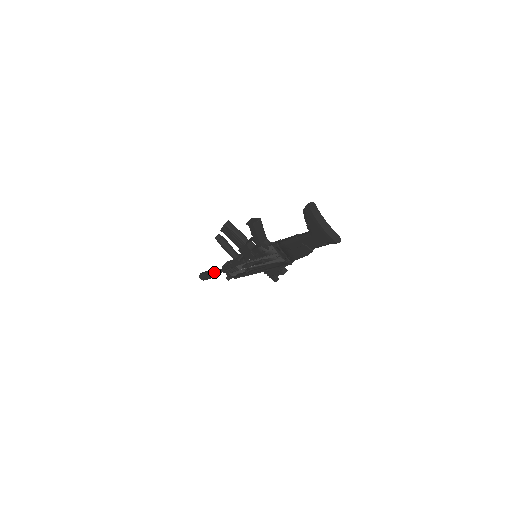
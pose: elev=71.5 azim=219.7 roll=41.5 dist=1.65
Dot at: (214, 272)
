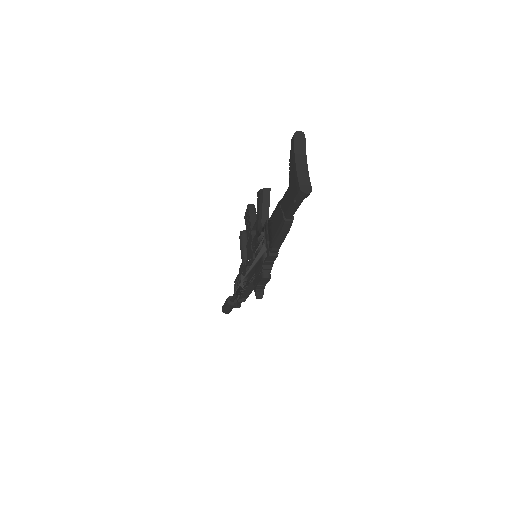
Dot at: occluded
